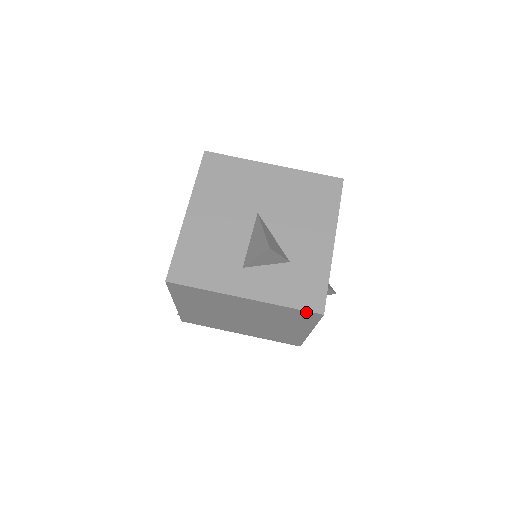
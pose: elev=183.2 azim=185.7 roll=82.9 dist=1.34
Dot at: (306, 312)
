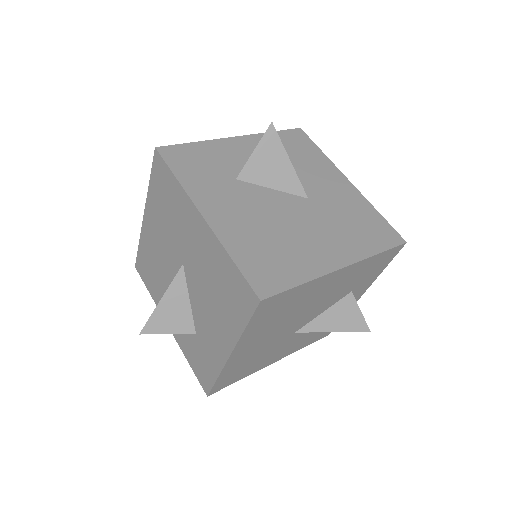
Dot at: occluded
